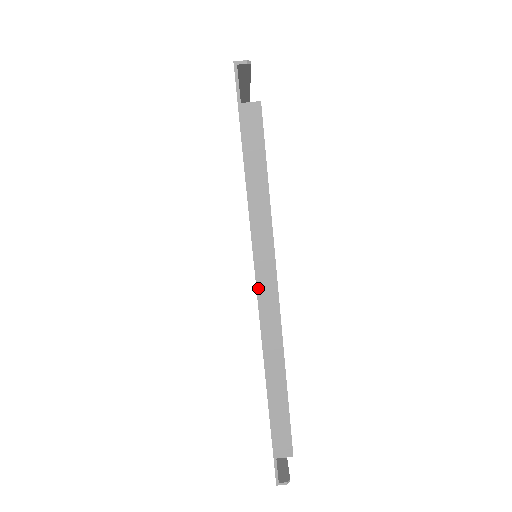
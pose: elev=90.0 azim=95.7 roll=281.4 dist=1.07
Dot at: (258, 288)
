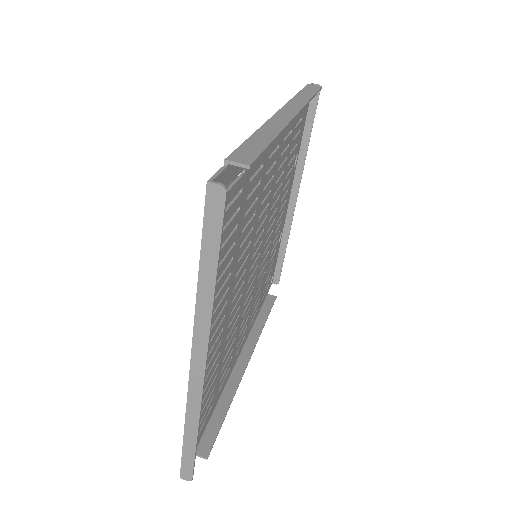
Dot at: (282, 109)
